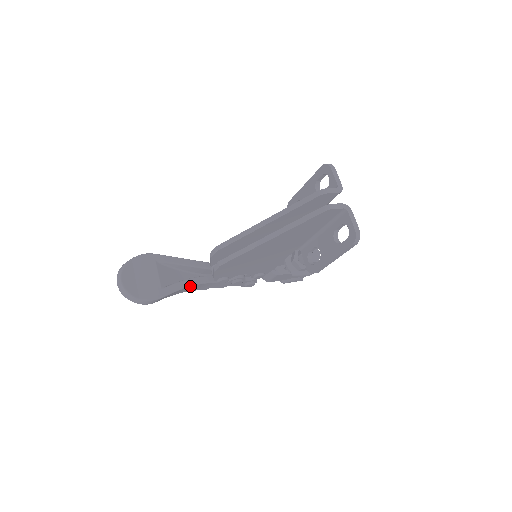
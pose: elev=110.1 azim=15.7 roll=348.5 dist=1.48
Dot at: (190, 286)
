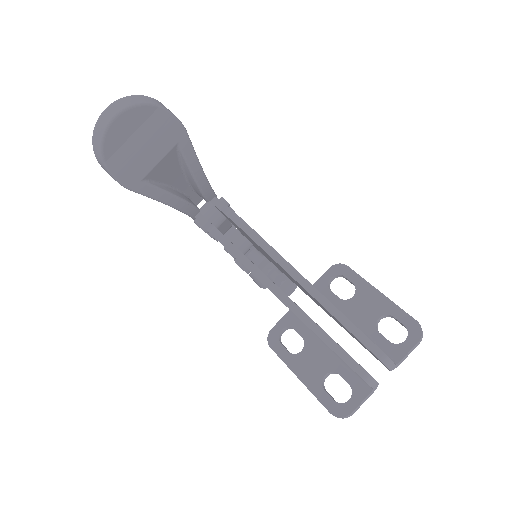
Dot at: (170, 205)
